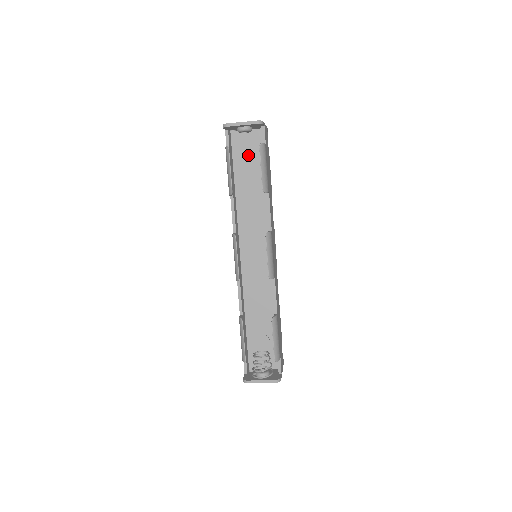
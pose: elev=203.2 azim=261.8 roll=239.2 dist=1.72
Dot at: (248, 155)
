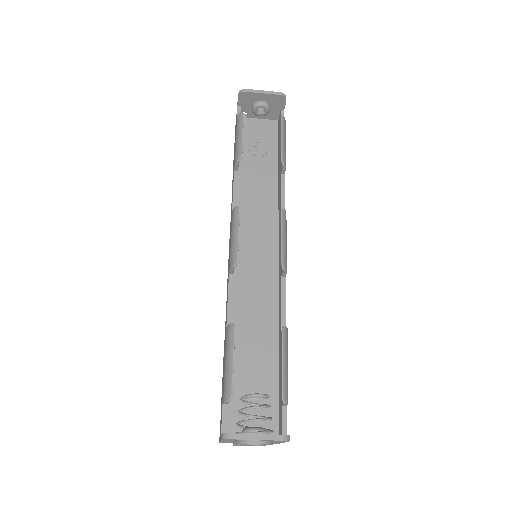
Dot at: (258, 142)
